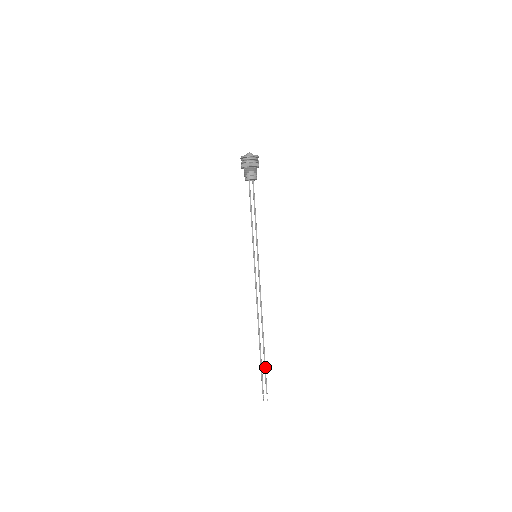
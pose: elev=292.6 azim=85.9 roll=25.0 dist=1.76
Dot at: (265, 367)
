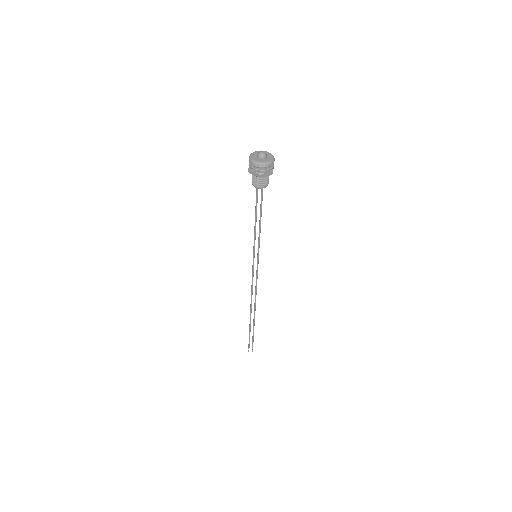
Dot at: (253, 334)
